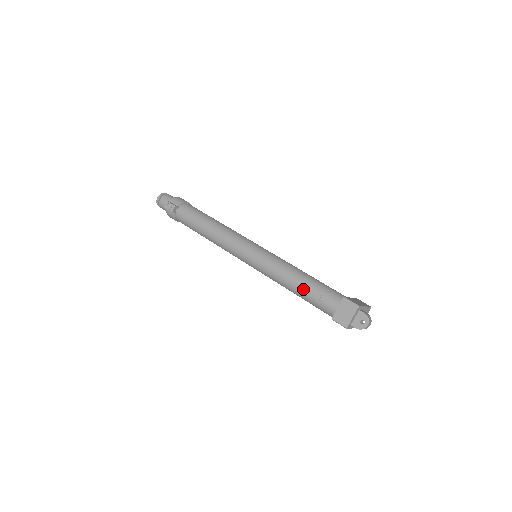
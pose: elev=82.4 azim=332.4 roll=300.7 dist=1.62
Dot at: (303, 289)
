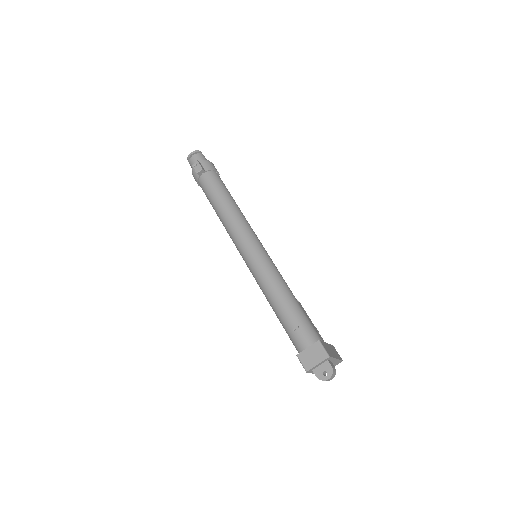
Dot at: (284, 312)
